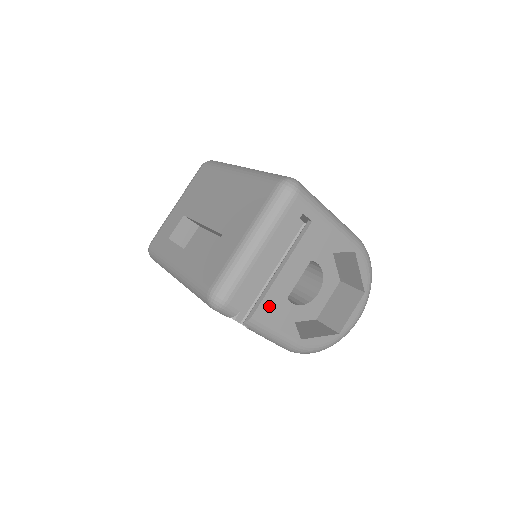
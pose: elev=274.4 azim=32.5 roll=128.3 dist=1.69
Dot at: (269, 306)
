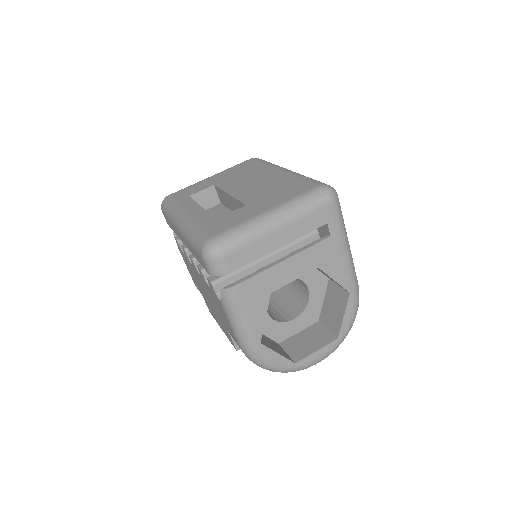
Dot at: (253, 288)
